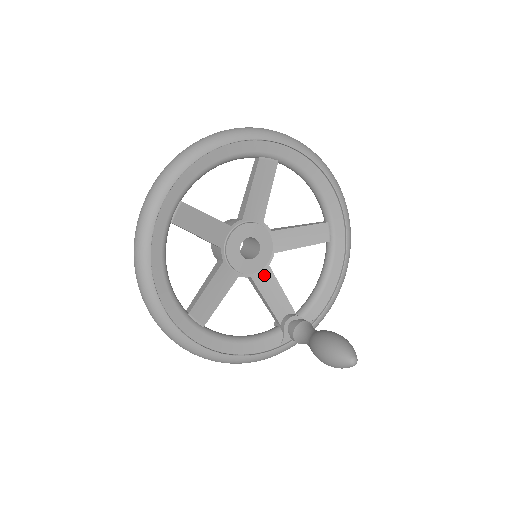
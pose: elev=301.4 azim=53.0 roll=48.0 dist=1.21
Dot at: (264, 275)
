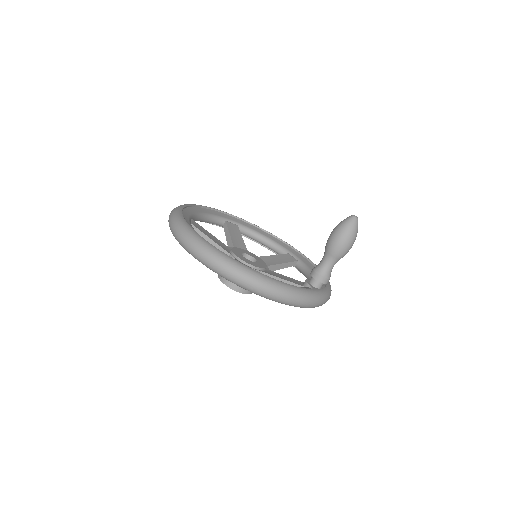
Dot at: (269, 272)
